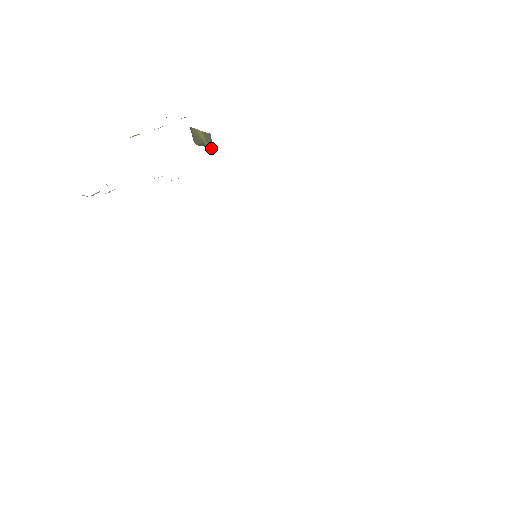
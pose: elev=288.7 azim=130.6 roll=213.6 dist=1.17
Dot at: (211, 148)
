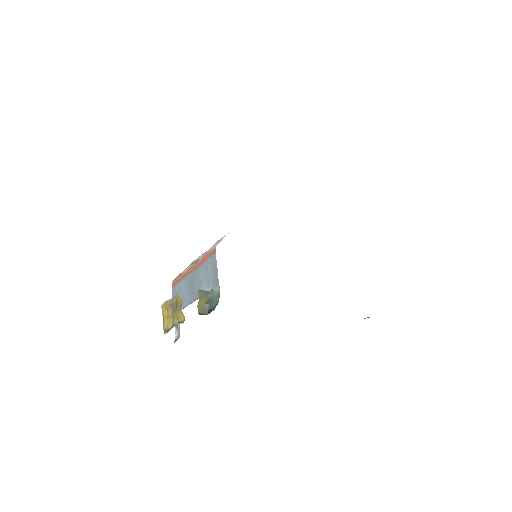
Dot at: (208, 296)
